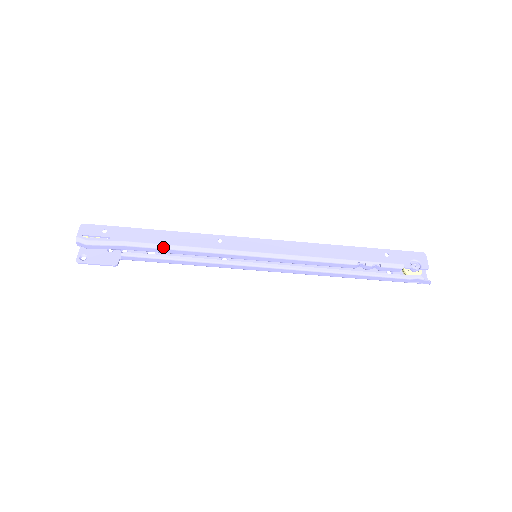
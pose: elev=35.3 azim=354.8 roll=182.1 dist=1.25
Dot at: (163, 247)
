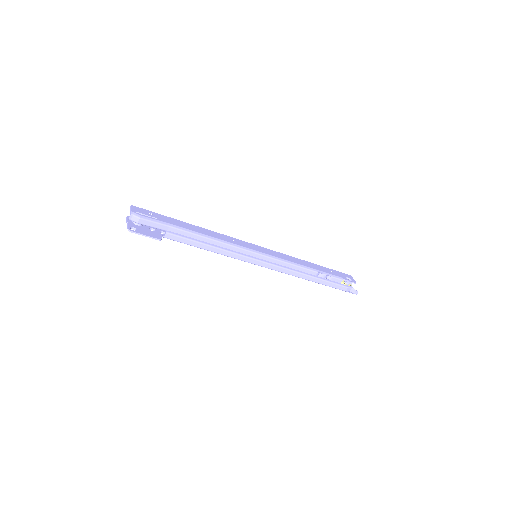
Dot at: (197, 234)
